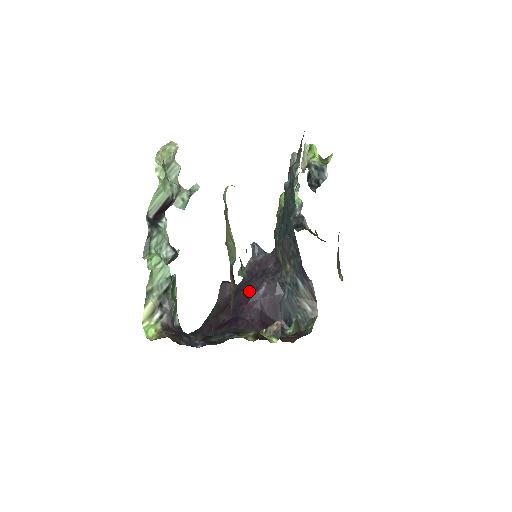
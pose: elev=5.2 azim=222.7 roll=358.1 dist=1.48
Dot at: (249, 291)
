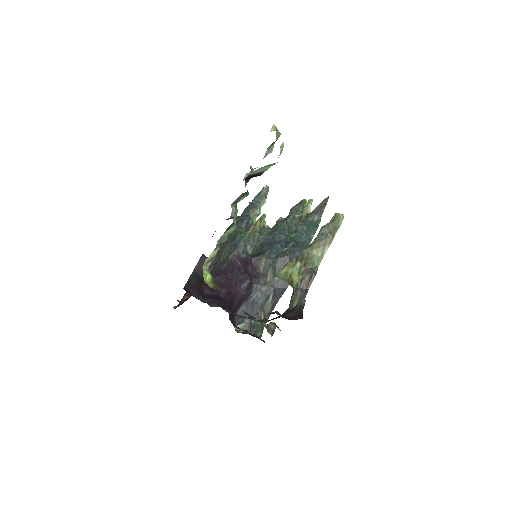
Dot at: (233, 279)
